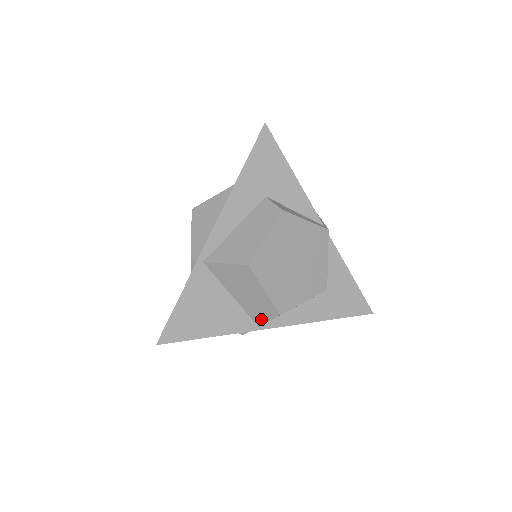
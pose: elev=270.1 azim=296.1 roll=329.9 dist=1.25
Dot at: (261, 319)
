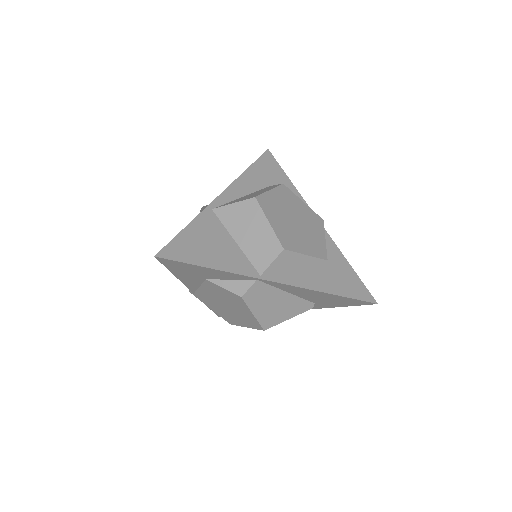
Dot at: (264, 263)
